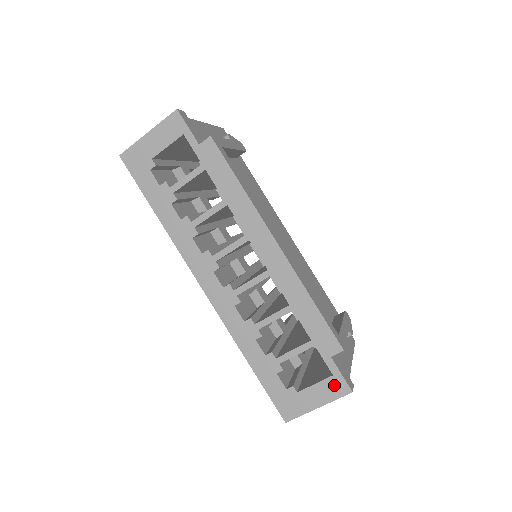
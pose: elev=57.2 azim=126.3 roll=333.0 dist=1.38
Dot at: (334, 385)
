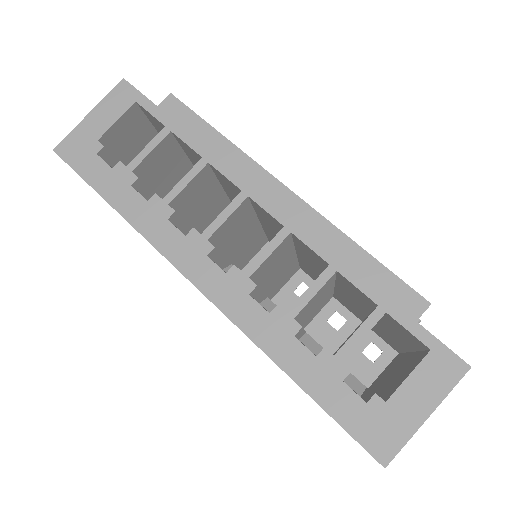
Dot at: (438, 366)
